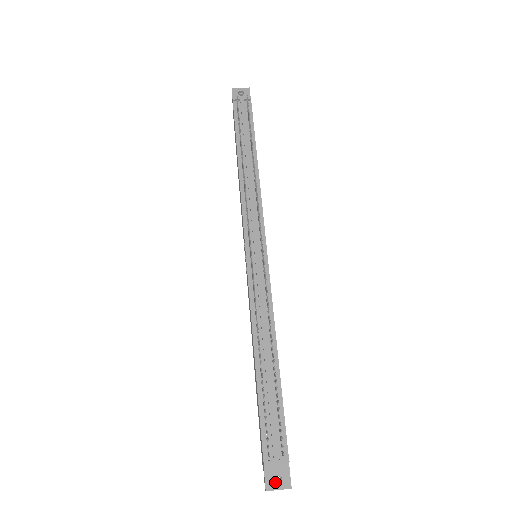
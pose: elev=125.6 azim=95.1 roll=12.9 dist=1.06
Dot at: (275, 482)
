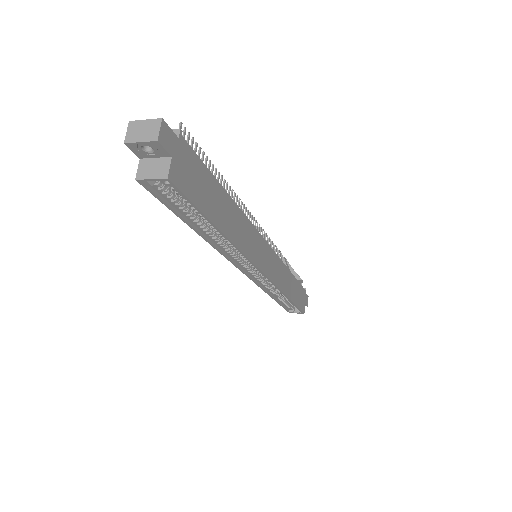
Dot at: (146, 133)
